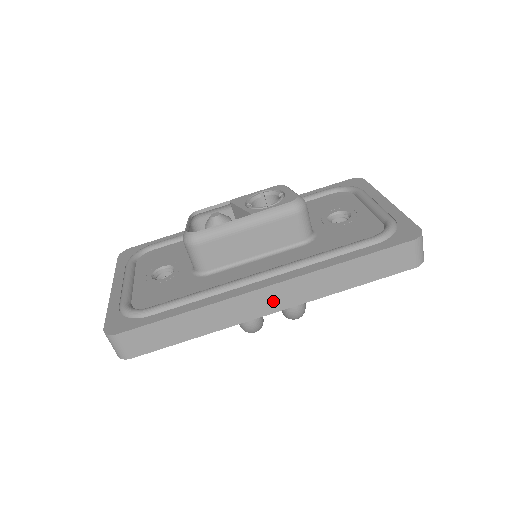
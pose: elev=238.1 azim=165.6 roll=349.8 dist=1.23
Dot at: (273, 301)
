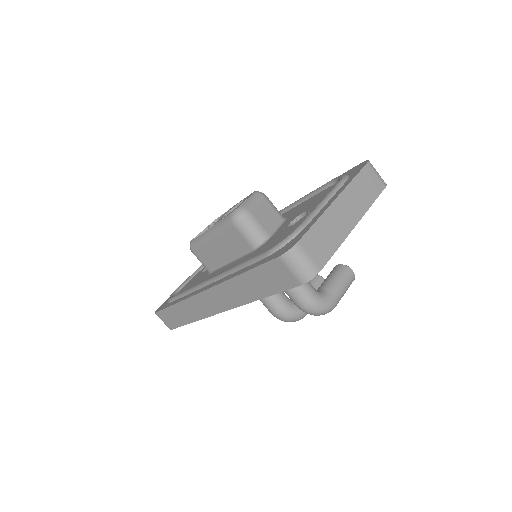
Dot at: (214, 303)
